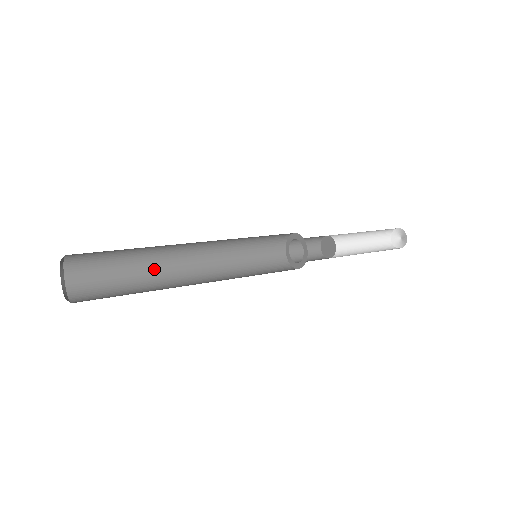
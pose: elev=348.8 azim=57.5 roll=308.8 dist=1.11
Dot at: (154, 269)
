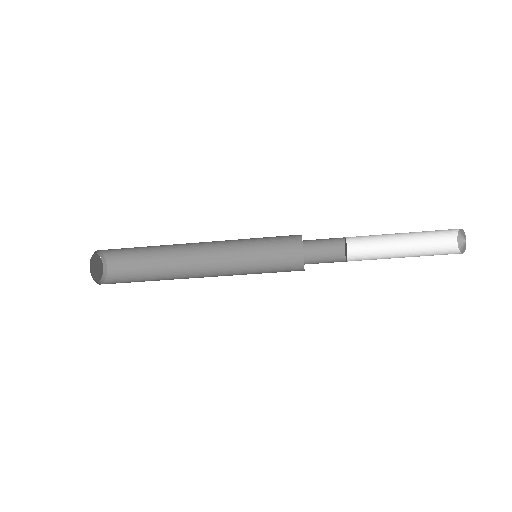
Dot at: (171, 274)
